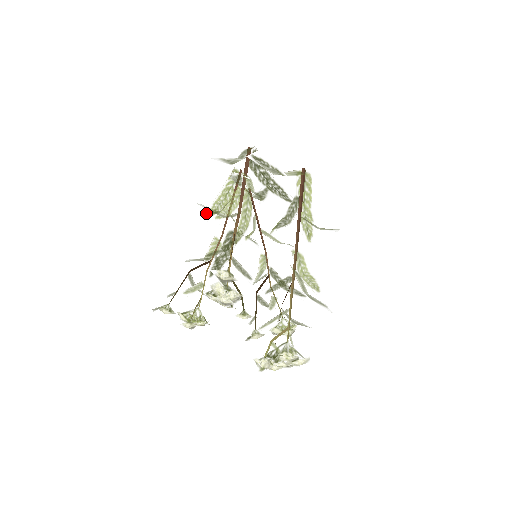
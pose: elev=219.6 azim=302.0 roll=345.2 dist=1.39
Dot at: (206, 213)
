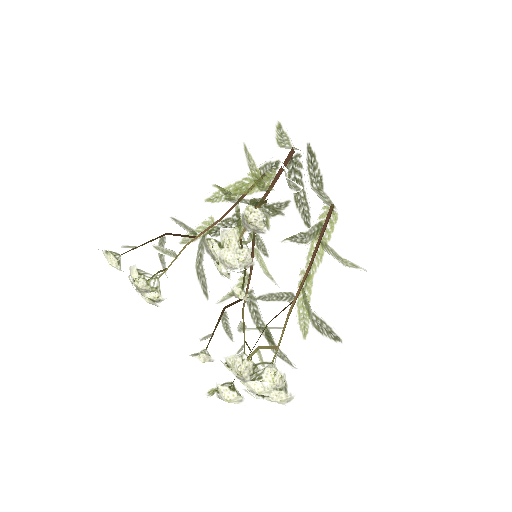
Dot at: (216, 185)
